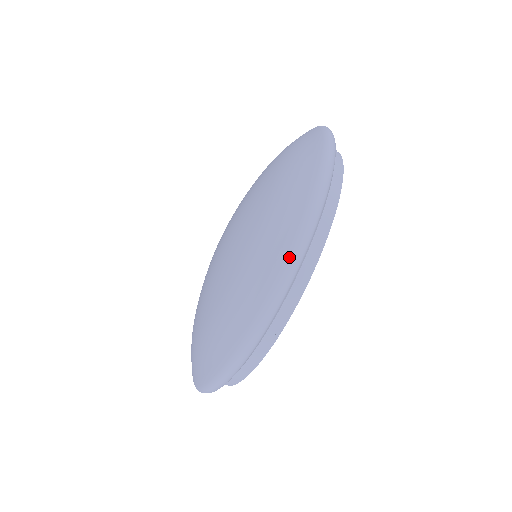
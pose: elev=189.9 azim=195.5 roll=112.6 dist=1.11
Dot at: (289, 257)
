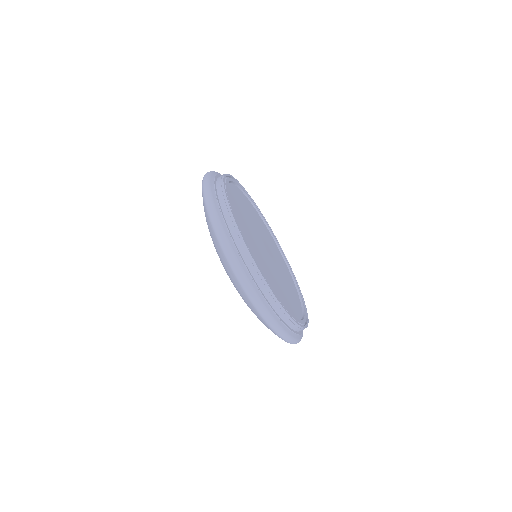
Dot at: (276, 334)
